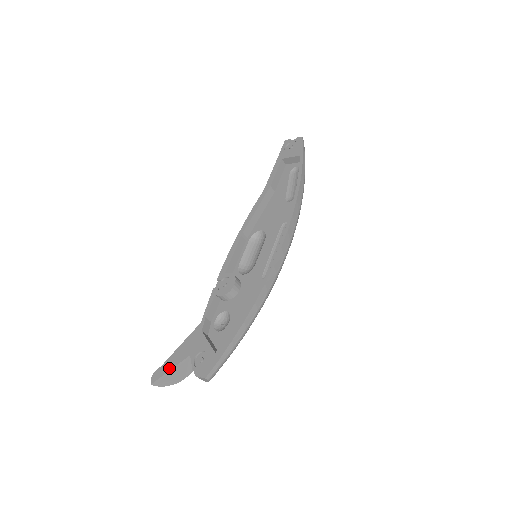
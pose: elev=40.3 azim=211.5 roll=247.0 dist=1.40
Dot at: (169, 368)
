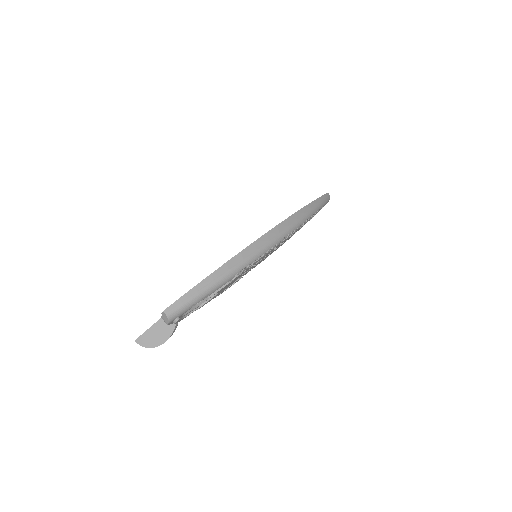
Dot at: (152, 326)
